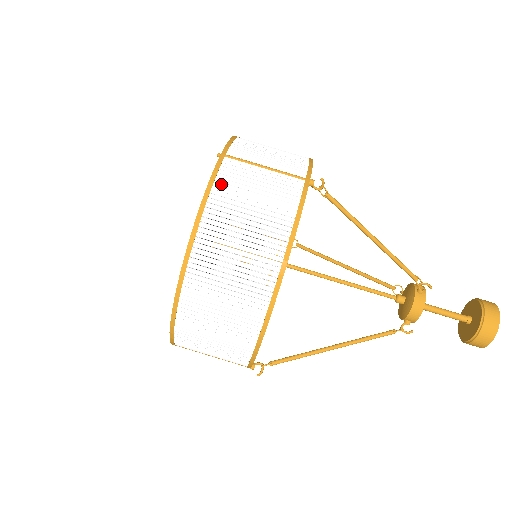
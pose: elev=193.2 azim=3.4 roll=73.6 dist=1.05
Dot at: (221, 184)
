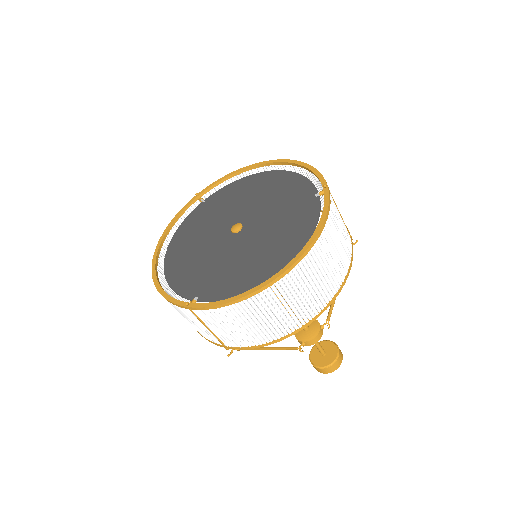
Dot at: (331, 214)
